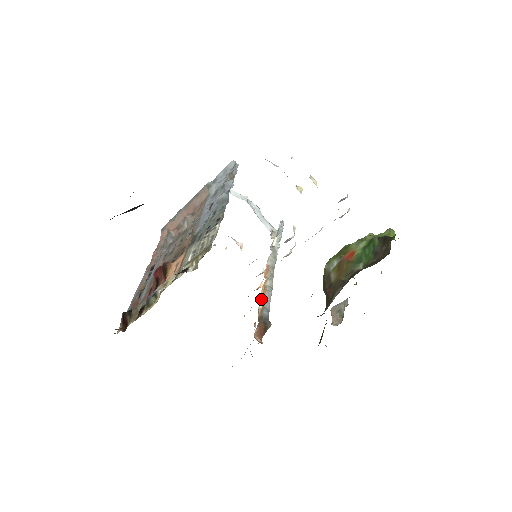
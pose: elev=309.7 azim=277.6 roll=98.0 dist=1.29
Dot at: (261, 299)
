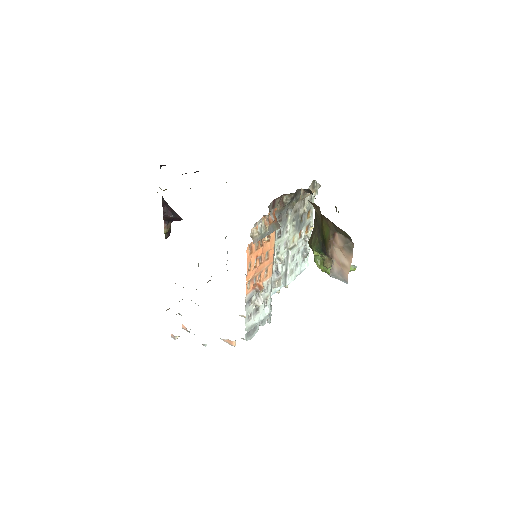
Dot at: occluded
